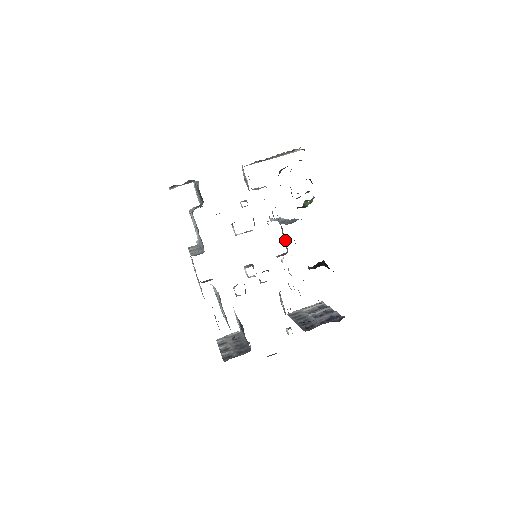
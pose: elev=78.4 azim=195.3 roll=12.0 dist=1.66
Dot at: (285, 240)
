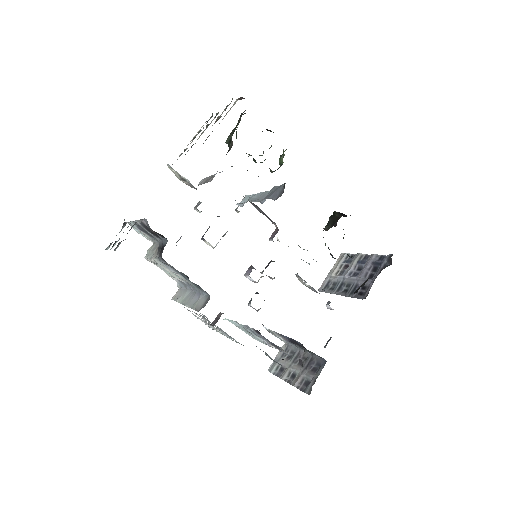
Dot at: (267, 216)
